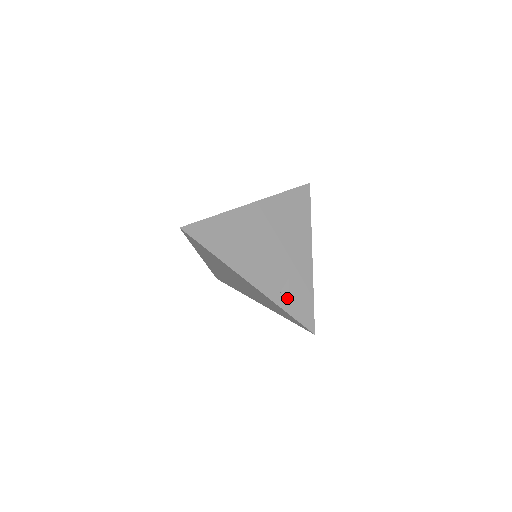
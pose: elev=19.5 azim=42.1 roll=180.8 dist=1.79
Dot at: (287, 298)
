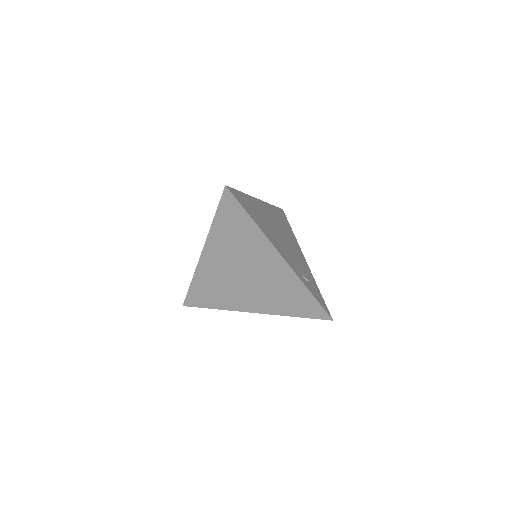
Dot at: (306, 282)
